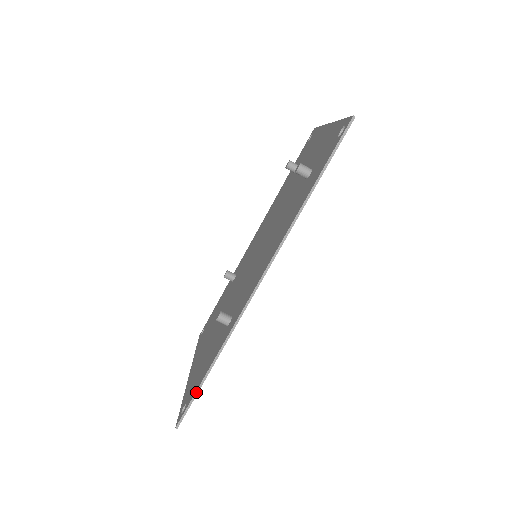
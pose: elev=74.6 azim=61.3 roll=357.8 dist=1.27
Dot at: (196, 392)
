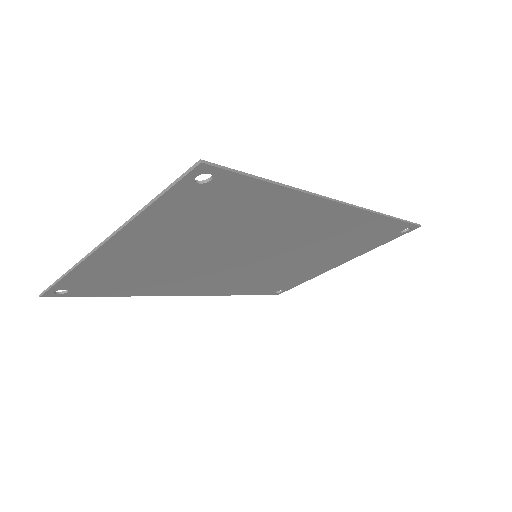
Dot at: (252, 175)
